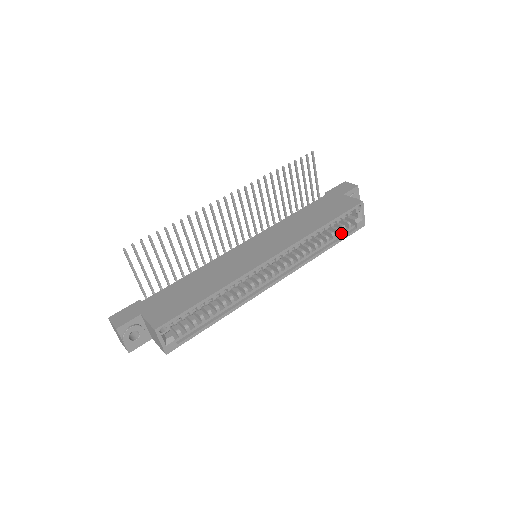
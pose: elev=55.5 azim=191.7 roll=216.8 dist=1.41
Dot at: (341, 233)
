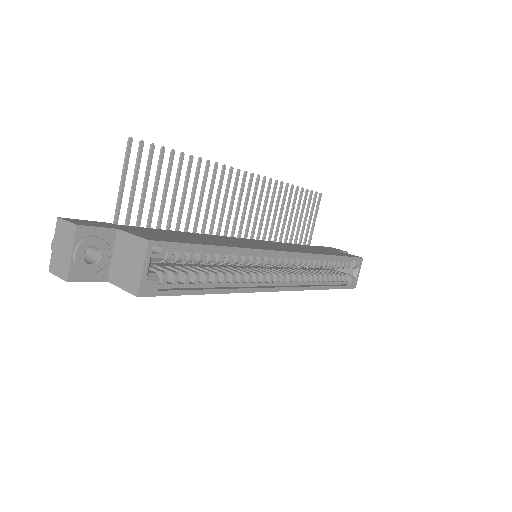
Dot at: (337, 281)
